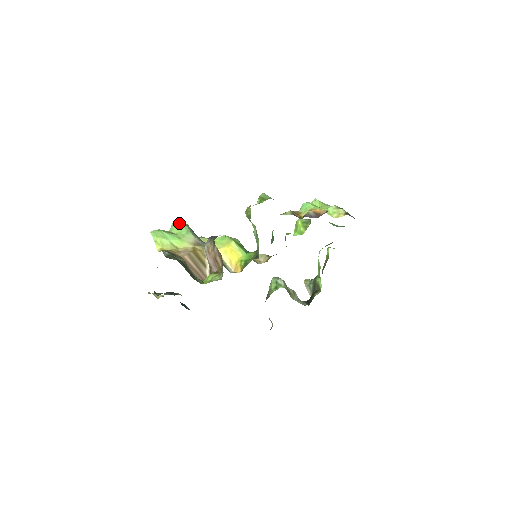
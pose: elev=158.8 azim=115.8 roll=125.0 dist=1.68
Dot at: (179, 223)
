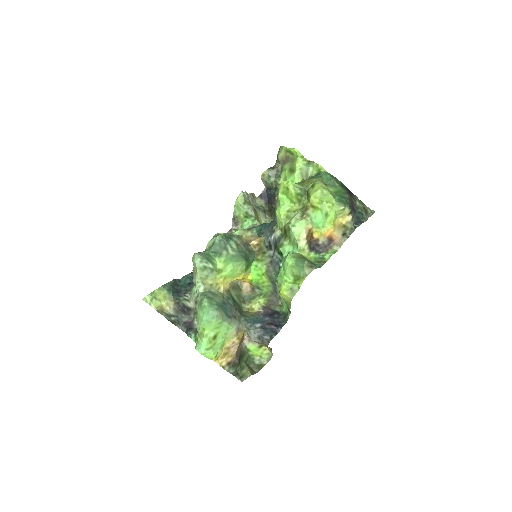
Dot at: (217, 325)
